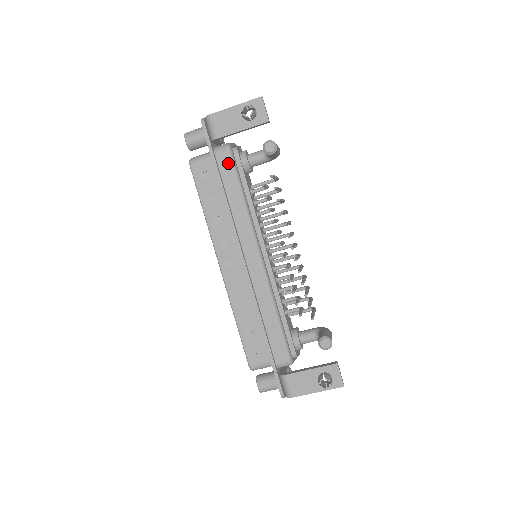
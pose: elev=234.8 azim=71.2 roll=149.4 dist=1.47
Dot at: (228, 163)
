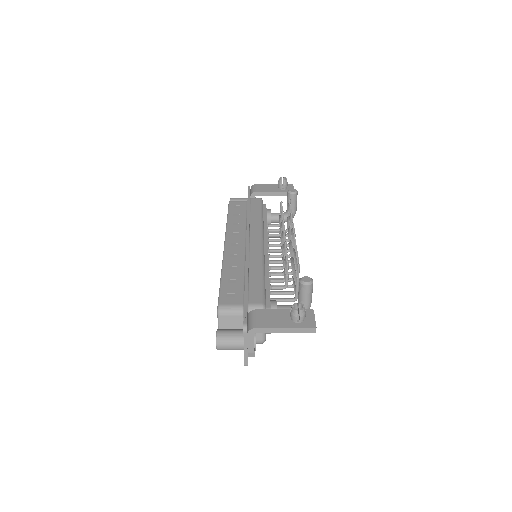
Dot at: (258, 203)
